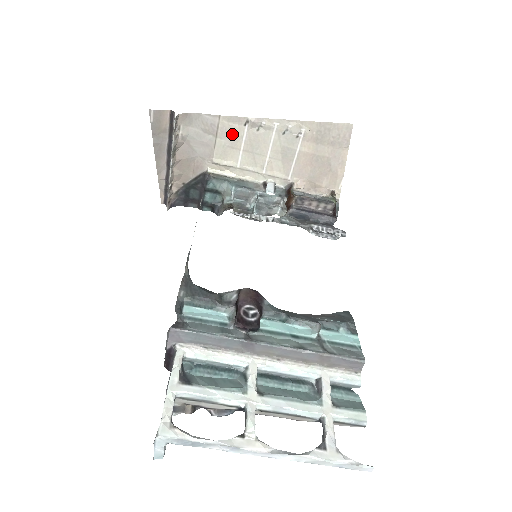
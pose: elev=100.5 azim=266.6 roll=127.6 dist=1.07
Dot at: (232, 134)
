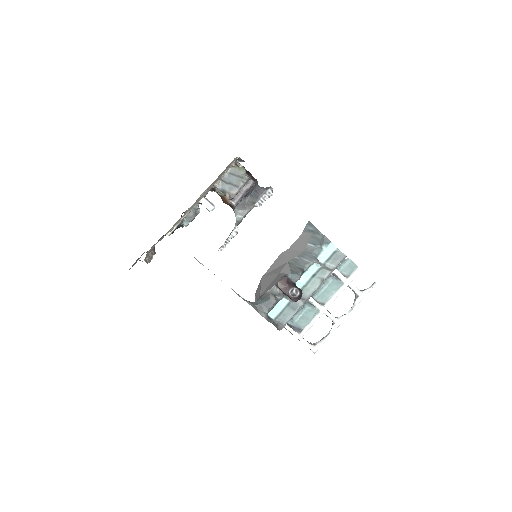
Dot at: occluded
